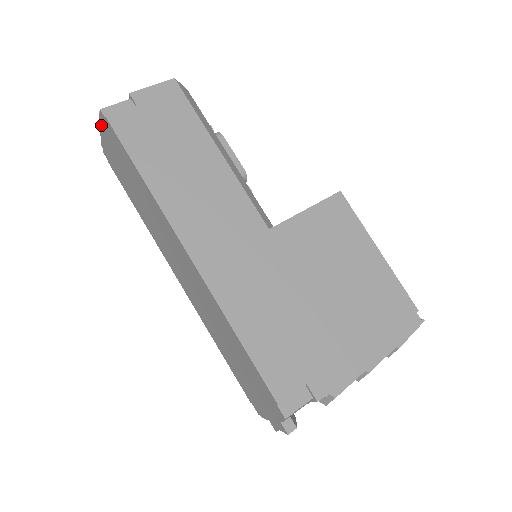
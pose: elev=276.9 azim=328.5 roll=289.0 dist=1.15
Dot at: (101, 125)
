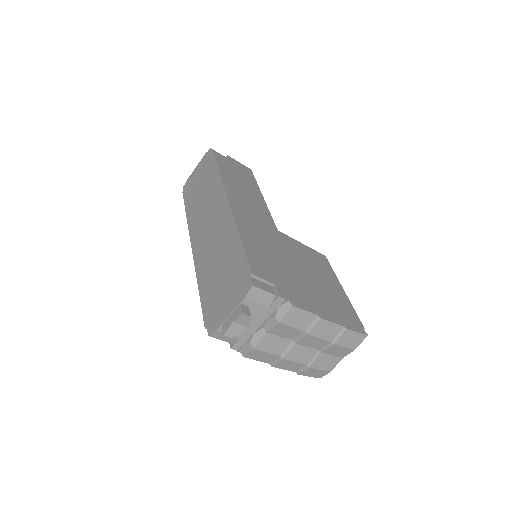
Dot at: (201, 161)
